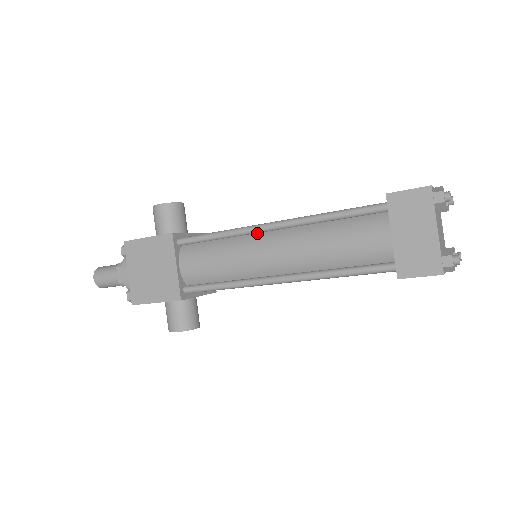
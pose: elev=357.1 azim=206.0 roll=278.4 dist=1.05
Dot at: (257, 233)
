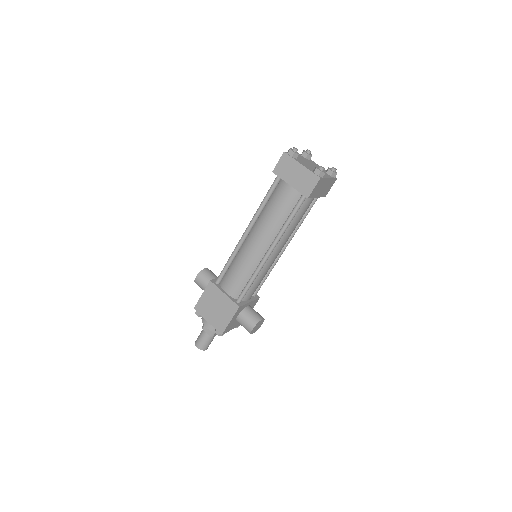
Dot at: (244, 243)
